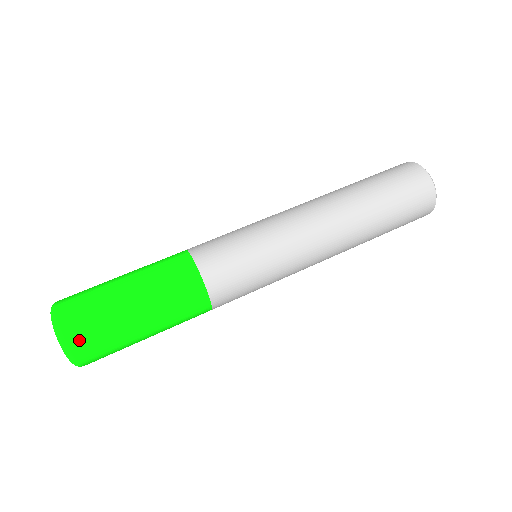
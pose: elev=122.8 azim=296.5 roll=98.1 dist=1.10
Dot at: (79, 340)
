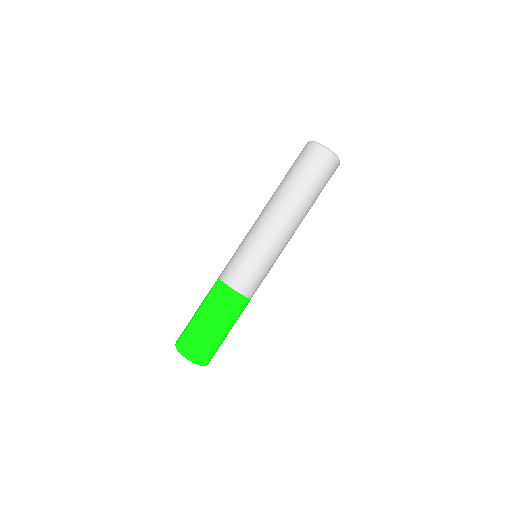
Dot at: (206, 358)
